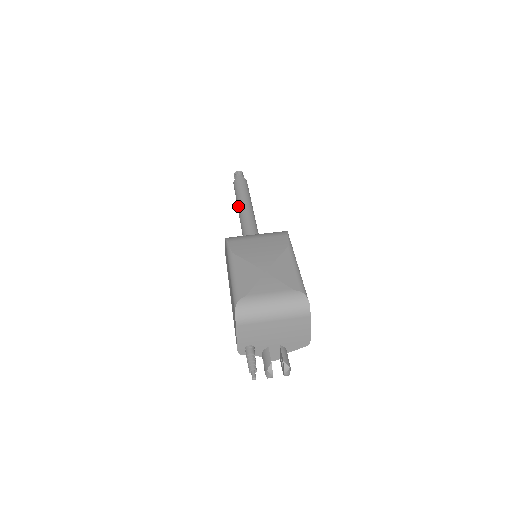
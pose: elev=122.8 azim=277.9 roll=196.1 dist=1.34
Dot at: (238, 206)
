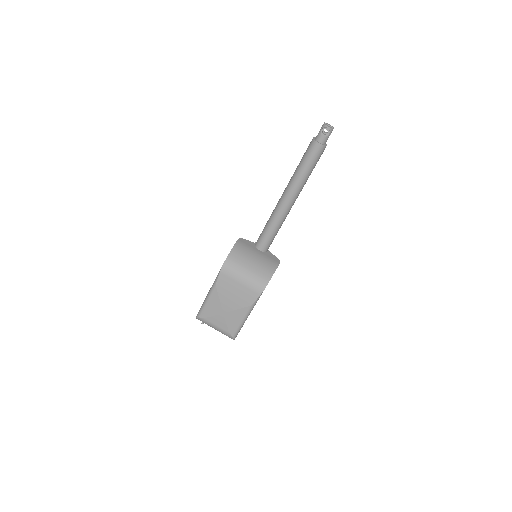
Dot at: (289, 182)
